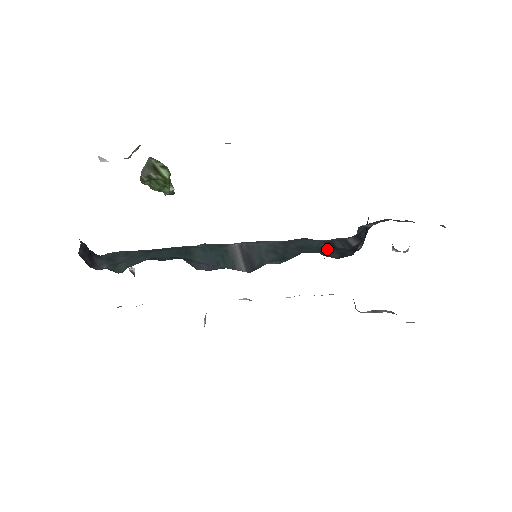
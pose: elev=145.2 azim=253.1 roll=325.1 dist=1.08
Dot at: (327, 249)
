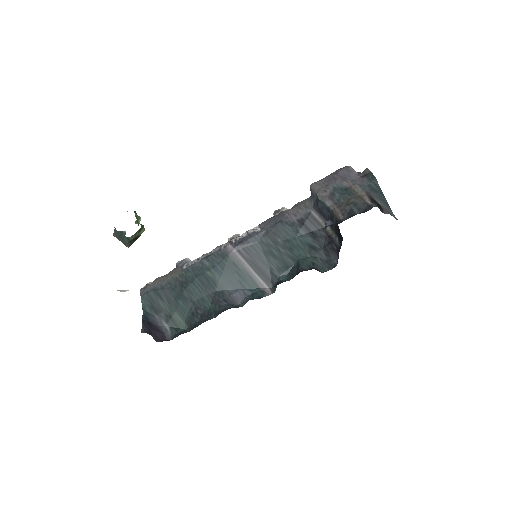
Dot at: (309, 242)
